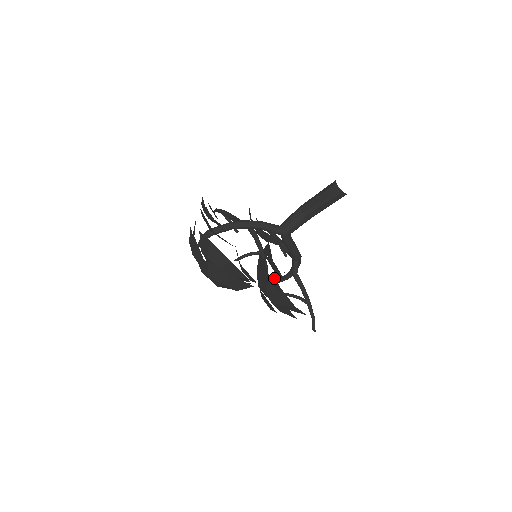
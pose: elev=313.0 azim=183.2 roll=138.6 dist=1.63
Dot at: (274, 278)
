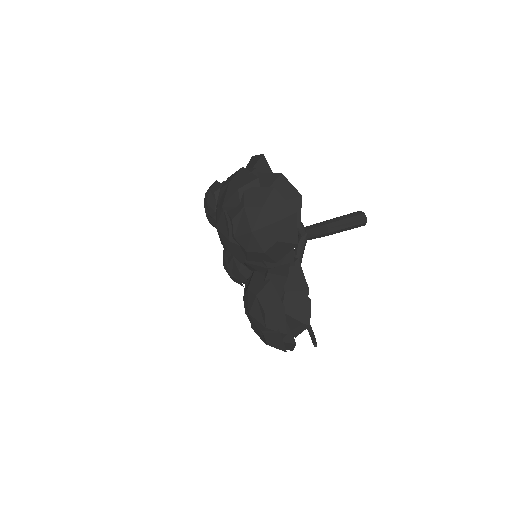
Dot at: occluded
